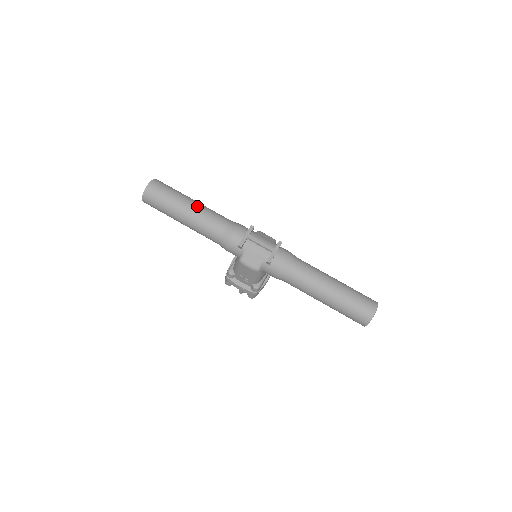
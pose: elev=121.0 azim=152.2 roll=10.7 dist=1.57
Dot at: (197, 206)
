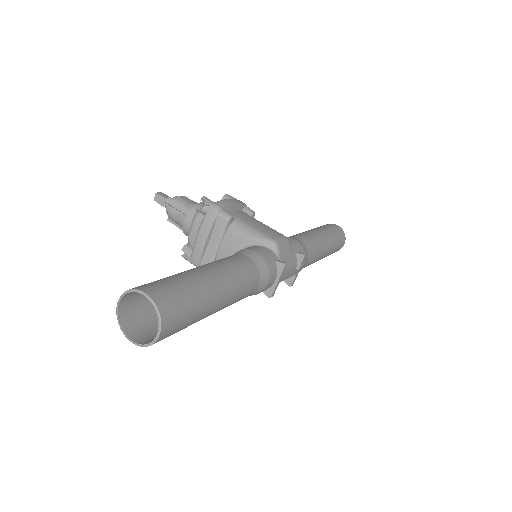
Dot at: (228, 296)
